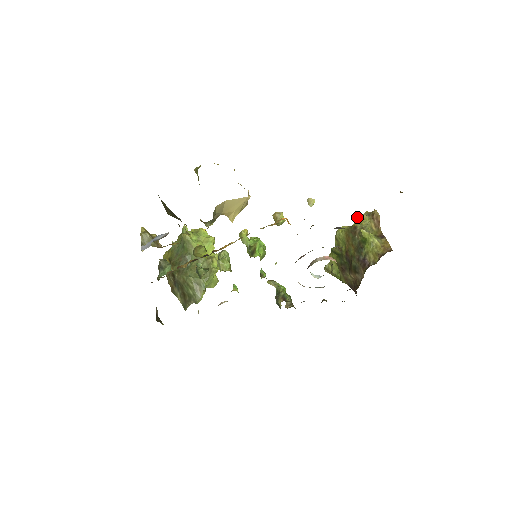
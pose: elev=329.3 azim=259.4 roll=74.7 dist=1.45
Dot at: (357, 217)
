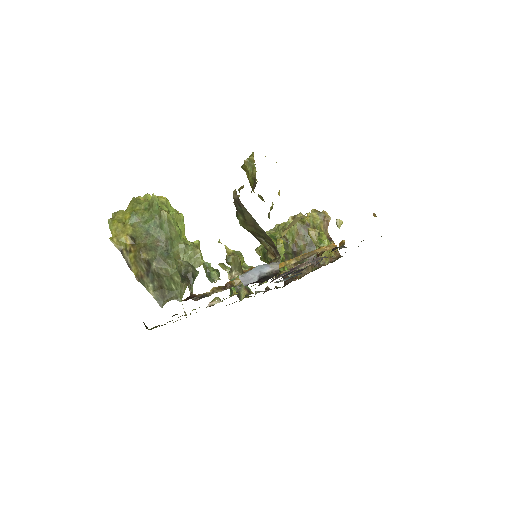
Dot at: (310, 214)
